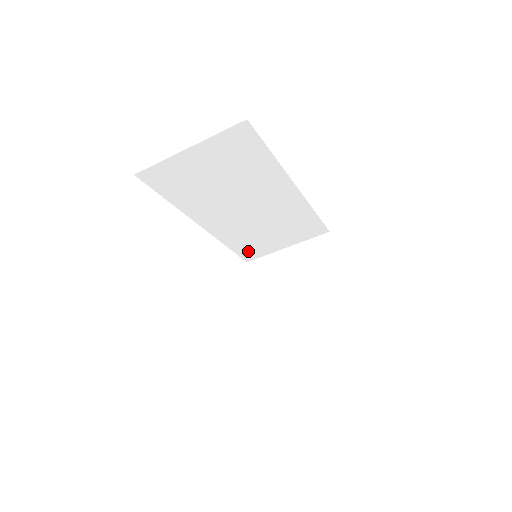
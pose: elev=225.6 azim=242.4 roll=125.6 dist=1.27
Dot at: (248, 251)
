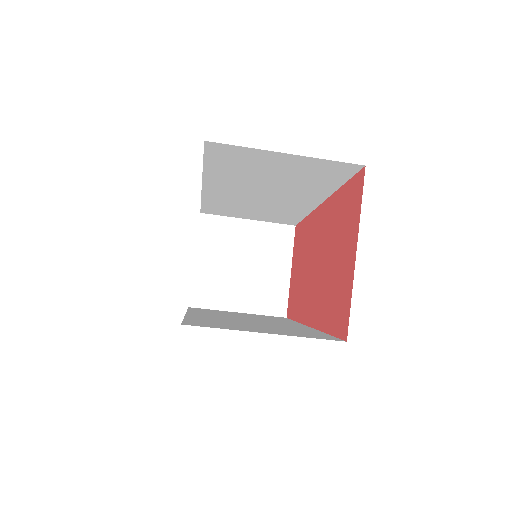
Dot at: (214, 209)
